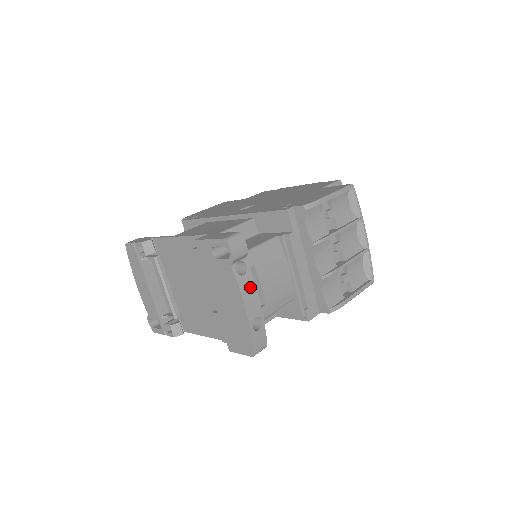
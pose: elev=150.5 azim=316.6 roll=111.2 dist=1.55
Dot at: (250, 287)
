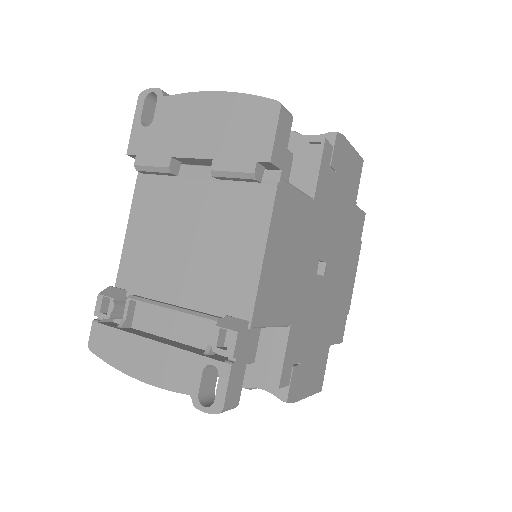
Dot at: occluded
